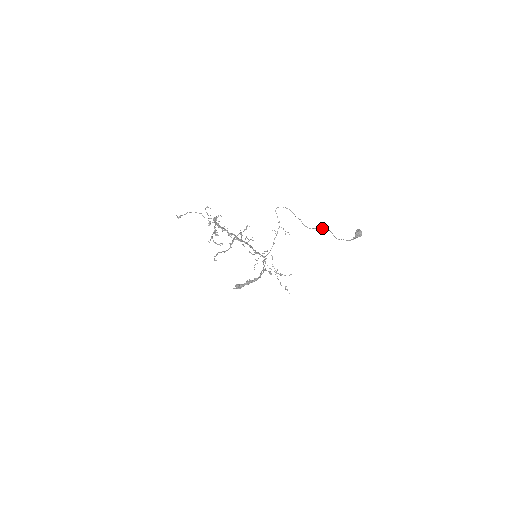
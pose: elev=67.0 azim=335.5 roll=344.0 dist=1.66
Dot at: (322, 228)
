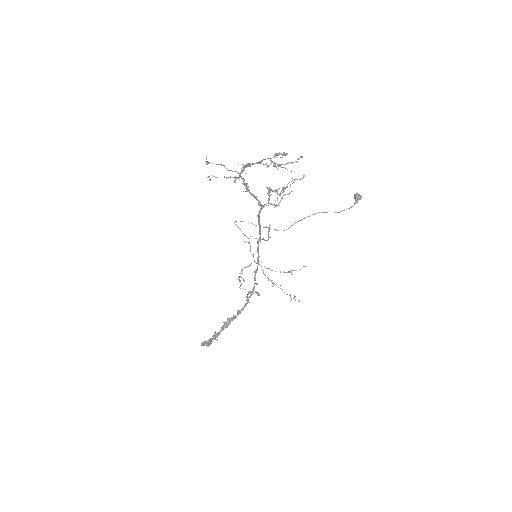
Dot at: occluded
